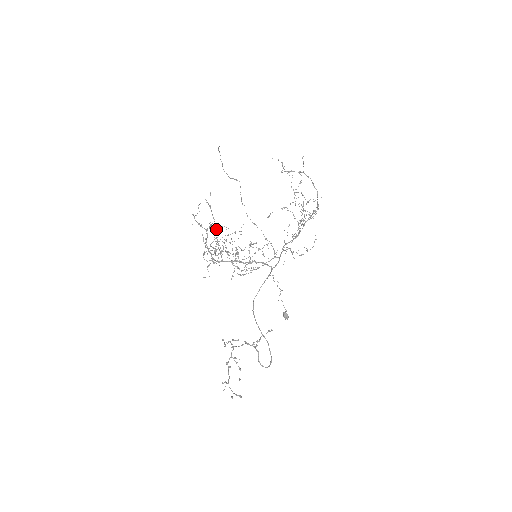
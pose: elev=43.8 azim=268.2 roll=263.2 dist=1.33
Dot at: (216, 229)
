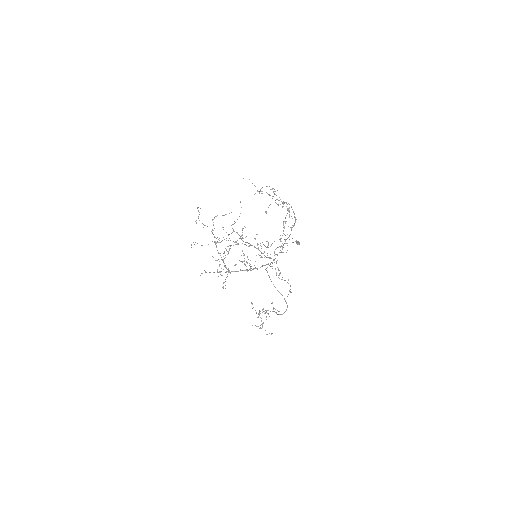
Dot at: occluded
